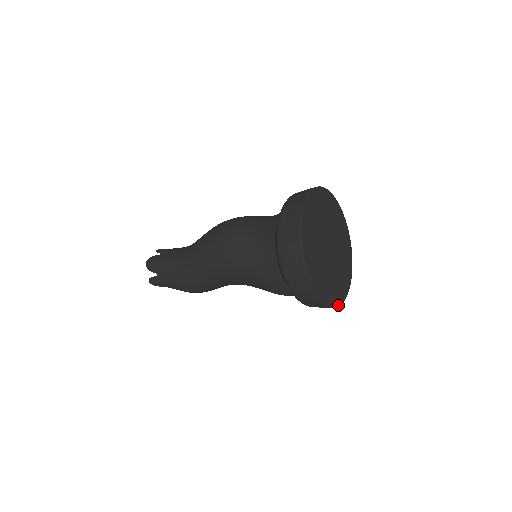
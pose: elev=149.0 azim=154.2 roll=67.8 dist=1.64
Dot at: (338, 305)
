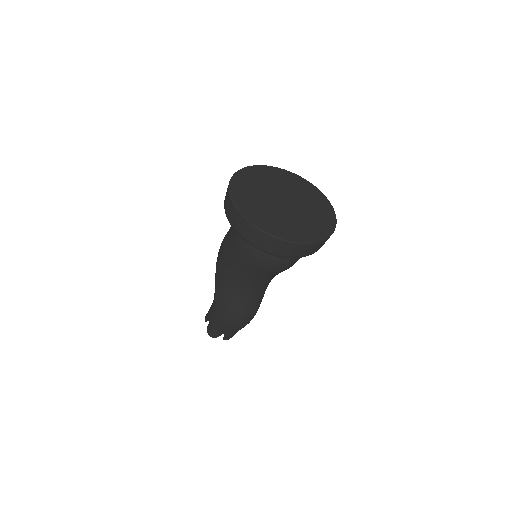
Dot at: (294, 241)
